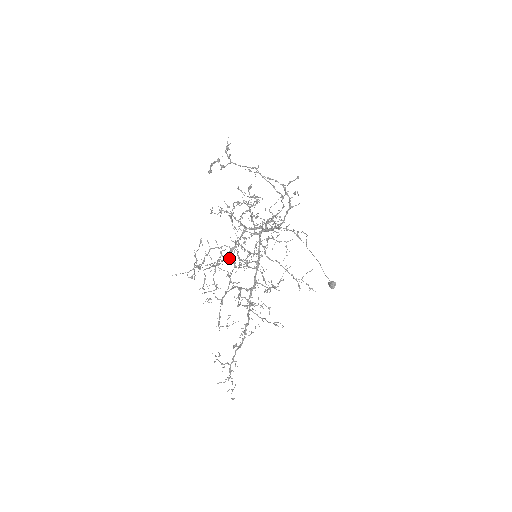
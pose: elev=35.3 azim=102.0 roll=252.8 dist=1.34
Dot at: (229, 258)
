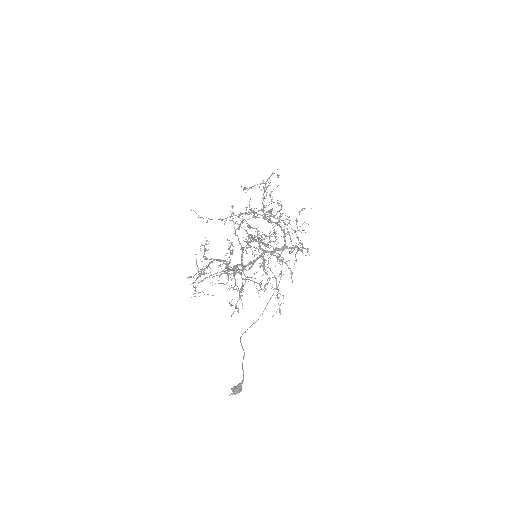
Dot at: occluded
